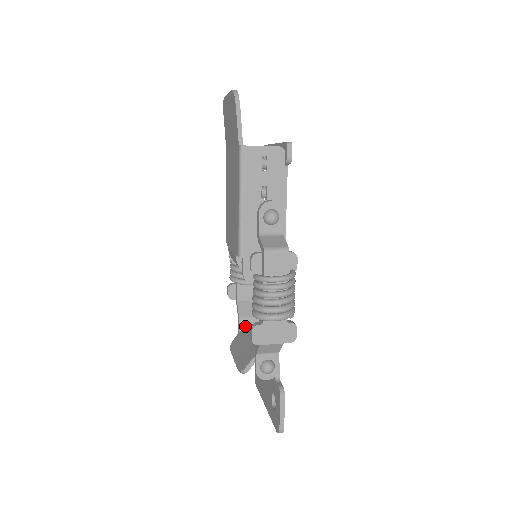
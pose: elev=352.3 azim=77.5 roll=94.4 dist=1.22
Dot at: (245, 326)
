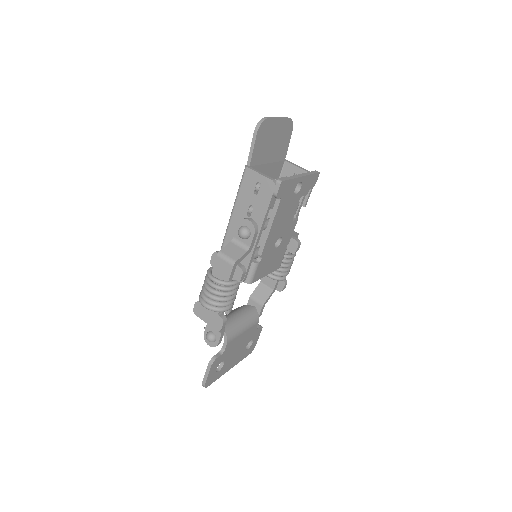
Dot at: (252, 304)
